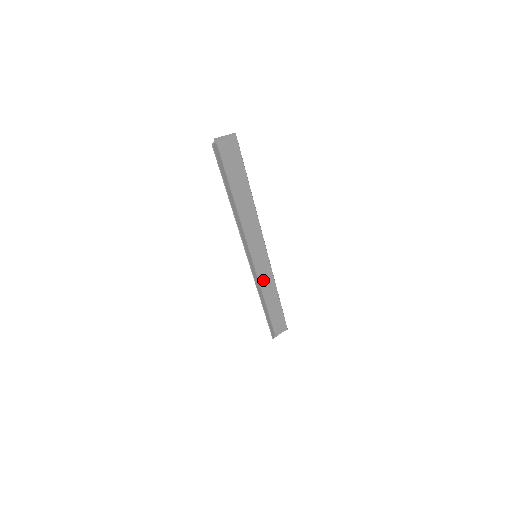
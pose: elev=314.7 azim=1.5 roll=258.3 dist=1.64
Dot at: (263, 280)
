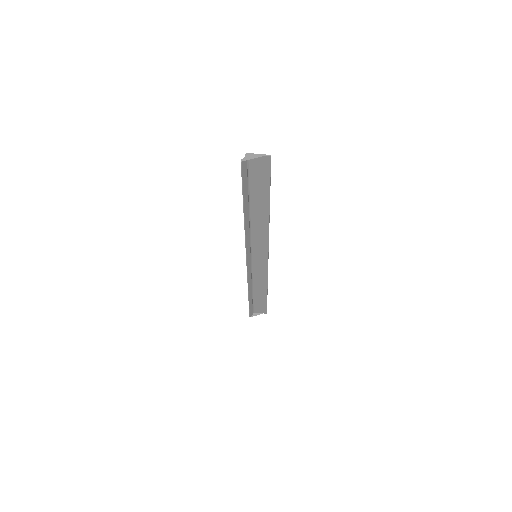
Dot at: (256, 274)
